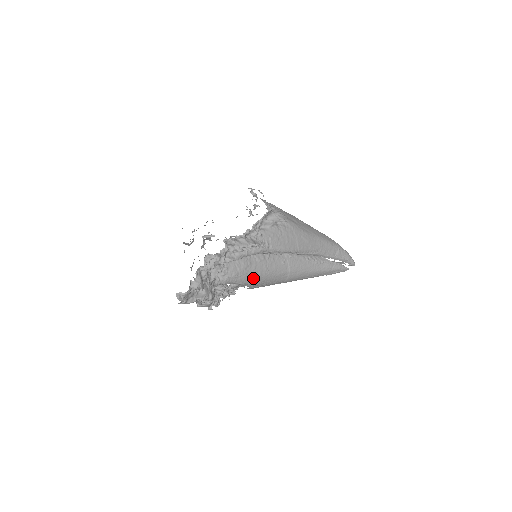
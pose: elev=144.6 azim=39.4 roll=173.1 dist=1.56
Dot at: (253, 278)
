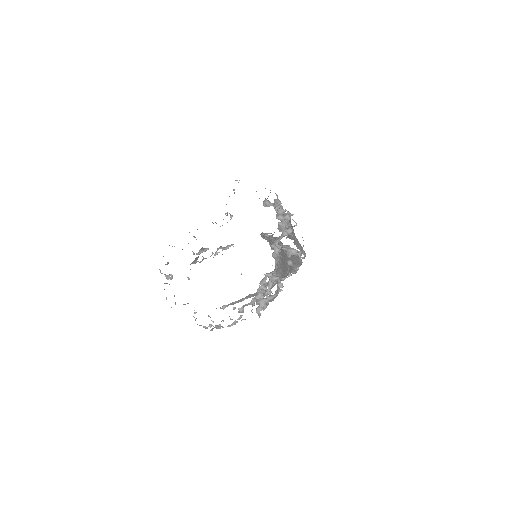
Dot at: (283, 264)
